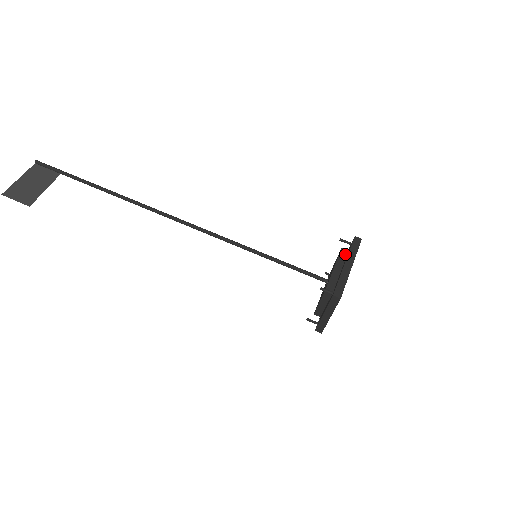
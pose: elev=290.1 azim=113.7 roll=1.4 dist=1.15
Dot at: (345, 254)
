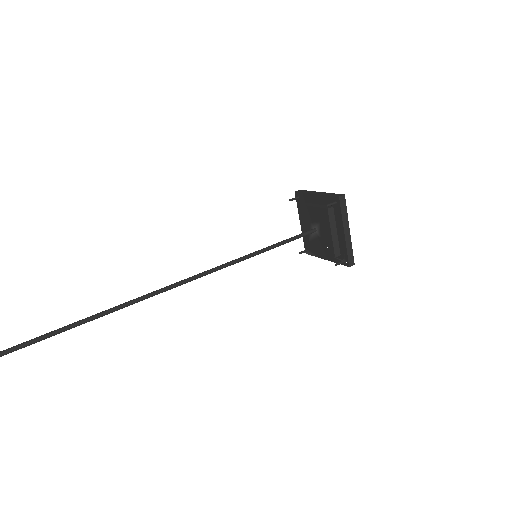
Dot at: (304, 203)
